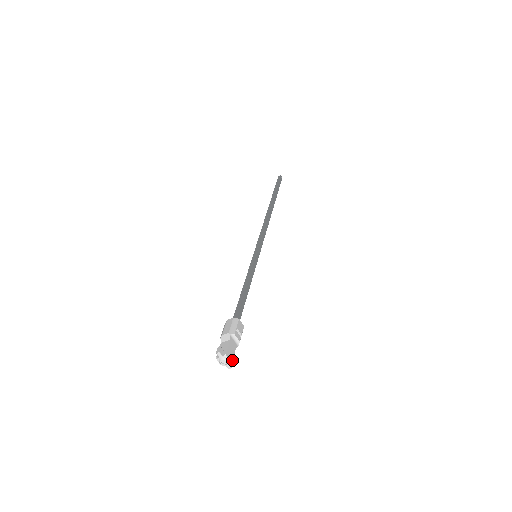
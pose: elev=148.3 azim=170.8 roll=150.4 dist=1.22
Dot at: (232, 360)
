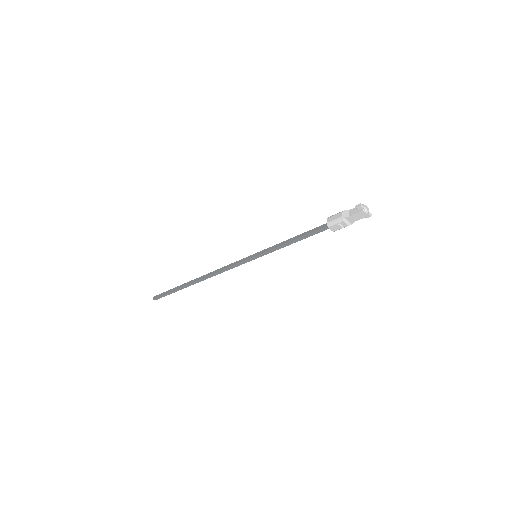
Dot at: occluded
